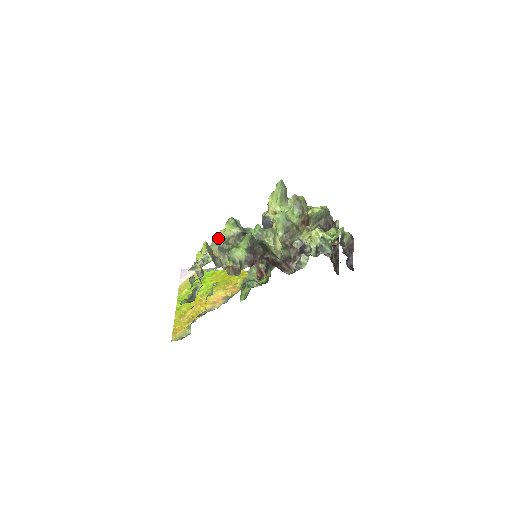
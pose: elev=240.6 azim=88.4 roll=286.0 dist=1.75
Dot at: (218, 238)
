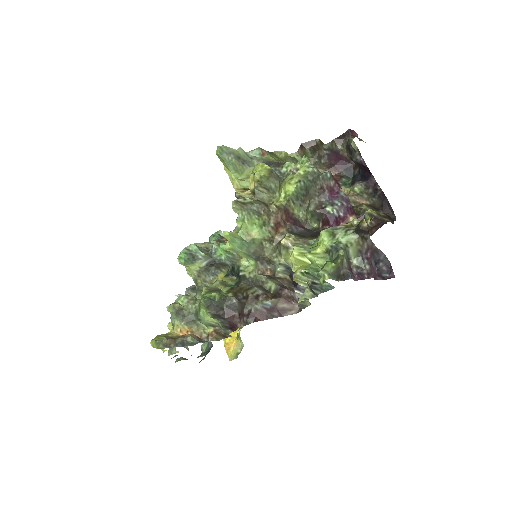
Dot at: (171, 311)
